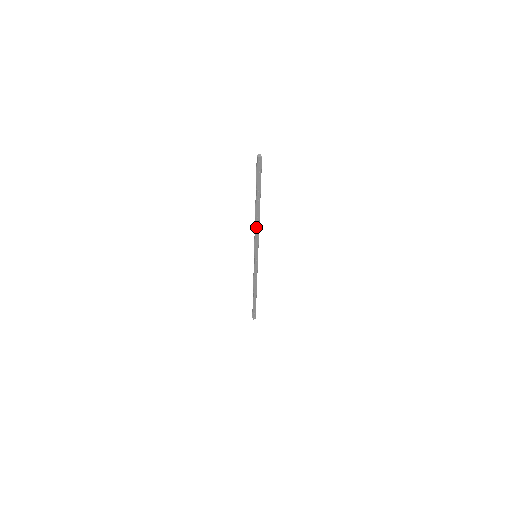
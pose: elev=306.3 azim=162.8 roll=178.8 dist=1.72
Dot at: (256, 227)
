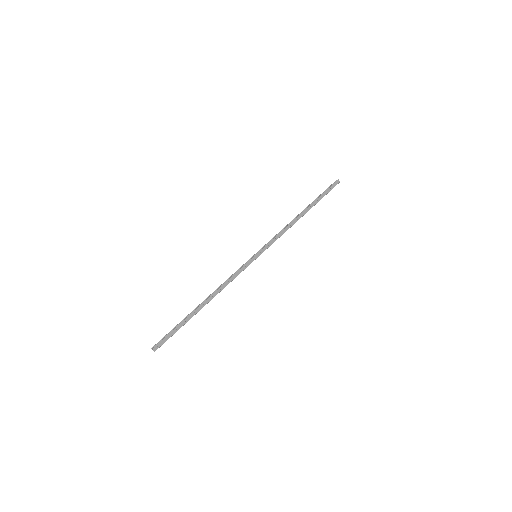
Dot at: (288, 226)
